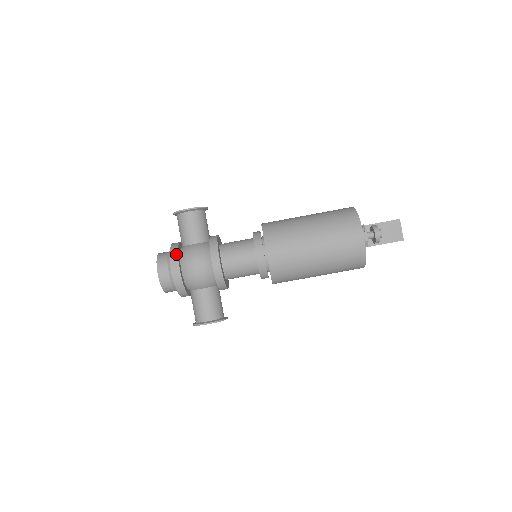
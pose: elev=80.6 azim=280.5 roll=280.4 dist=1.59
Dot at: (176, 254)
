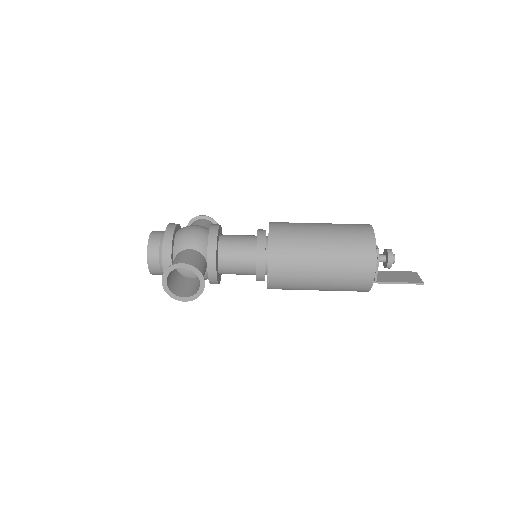
Dot at: (178, 224)
